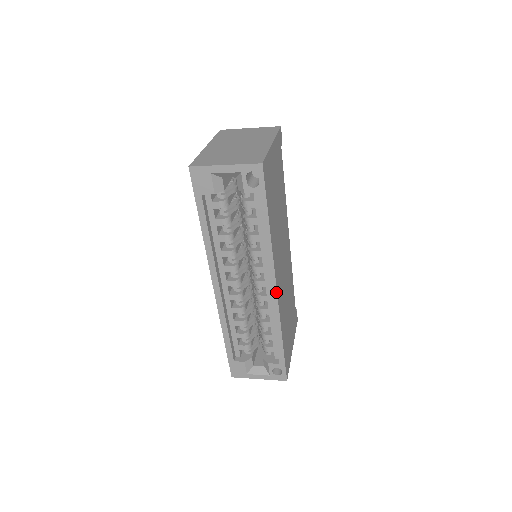
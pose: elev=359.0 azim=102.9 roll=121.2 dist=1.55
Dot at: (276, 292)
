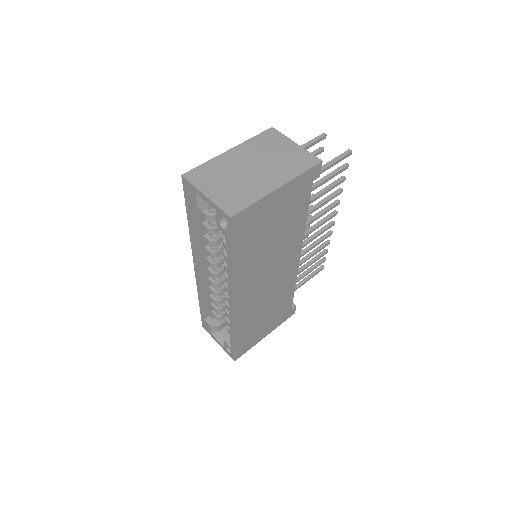
Dot at: (233, 307)
